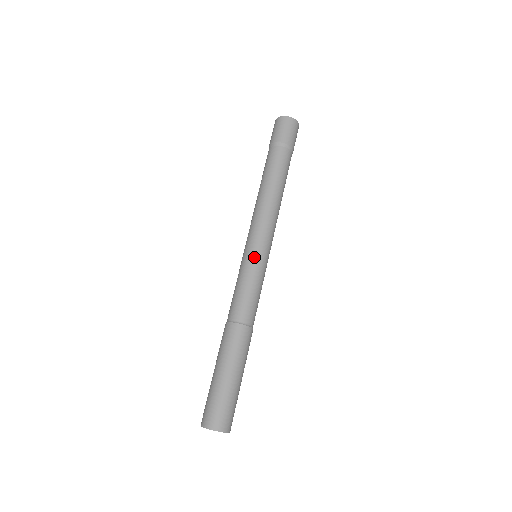
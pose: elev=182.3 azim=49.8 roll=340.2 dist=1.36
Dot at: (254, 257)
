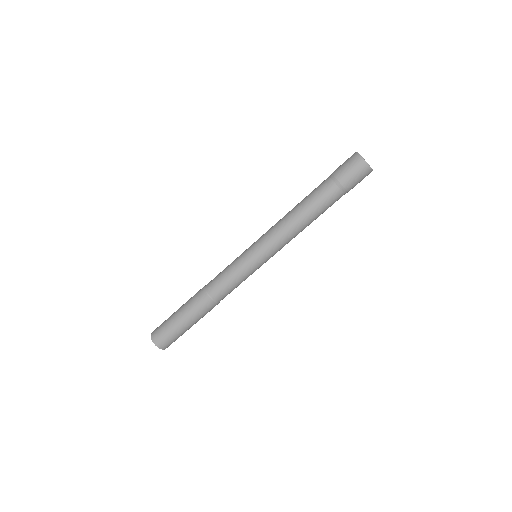
Dot at: (248, 258)
